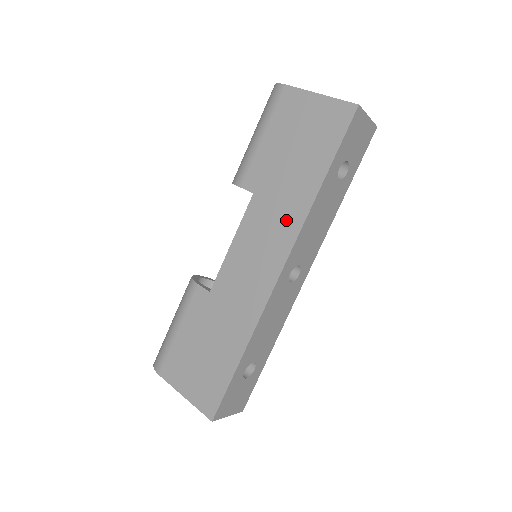
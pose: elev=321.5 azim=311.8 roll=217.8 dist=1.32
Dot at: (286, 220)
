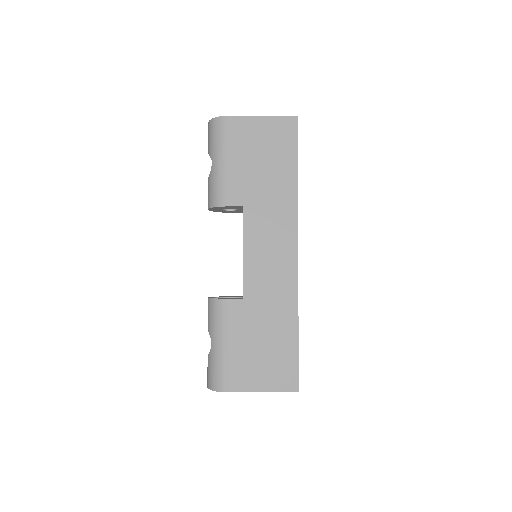
Dot at: (282, 215)
